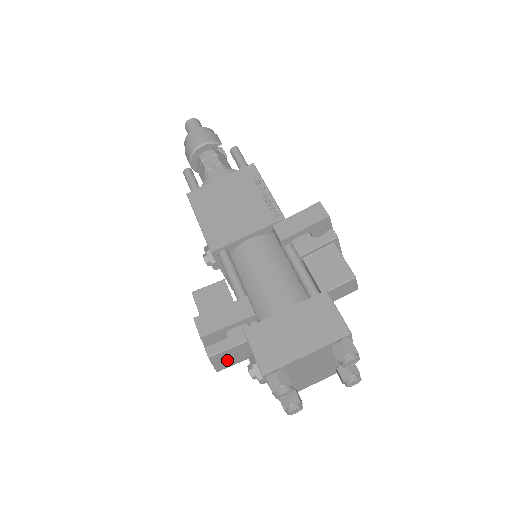
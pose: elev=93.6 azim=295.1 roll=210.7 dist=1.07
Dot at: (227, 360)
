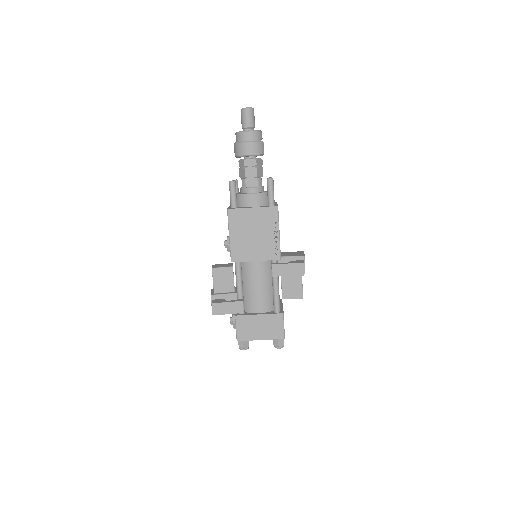
Dot at: occluded
